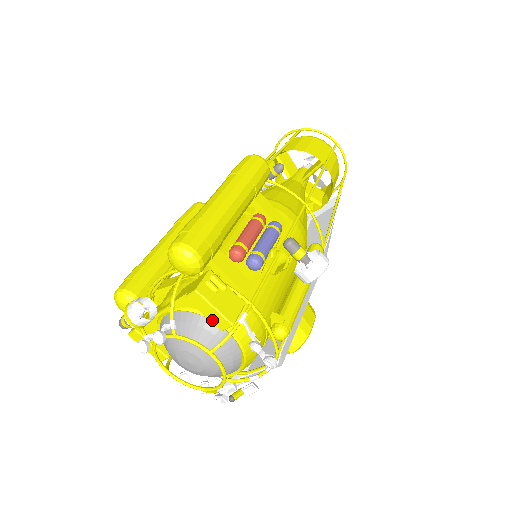
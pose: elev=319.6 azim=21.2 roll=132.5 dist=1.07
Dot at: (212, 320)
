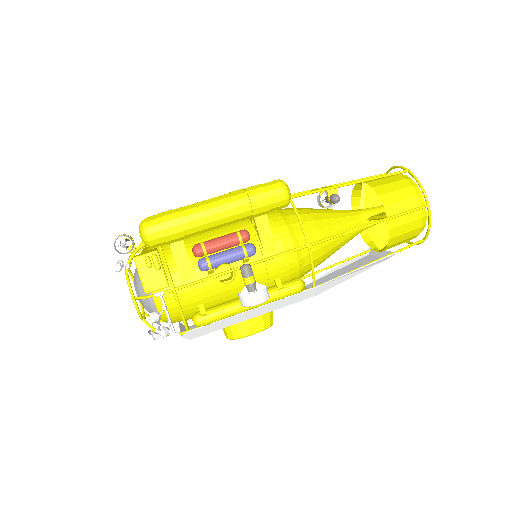
Dot at: occluded
